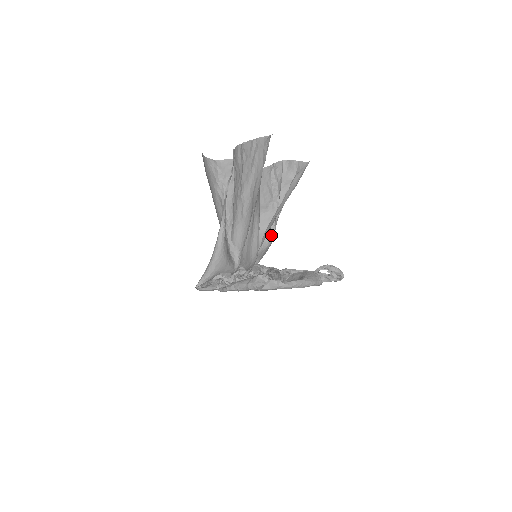
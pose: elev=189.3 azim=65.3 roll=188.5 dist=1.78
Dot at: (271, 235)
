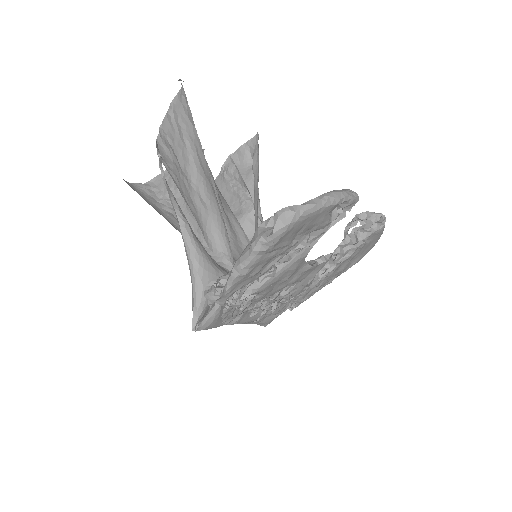
Dot at: occluded
